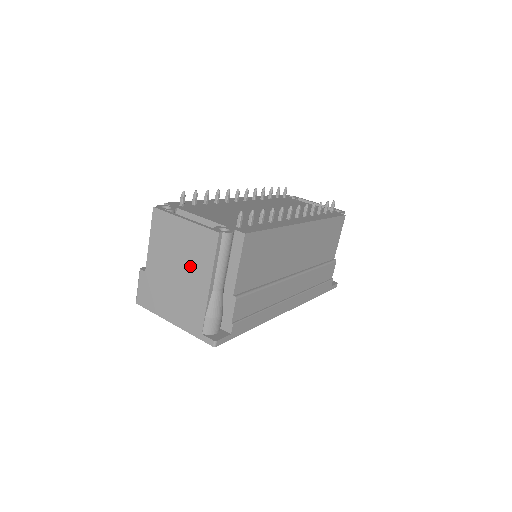
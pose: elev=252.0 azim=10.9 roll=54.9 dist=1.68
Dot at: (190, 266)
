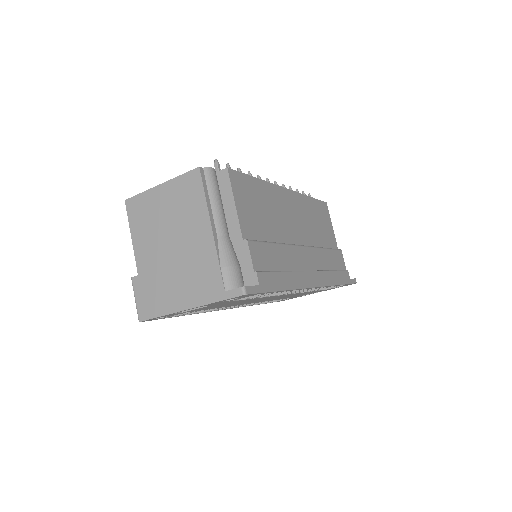
Dot at: (183, 226)
